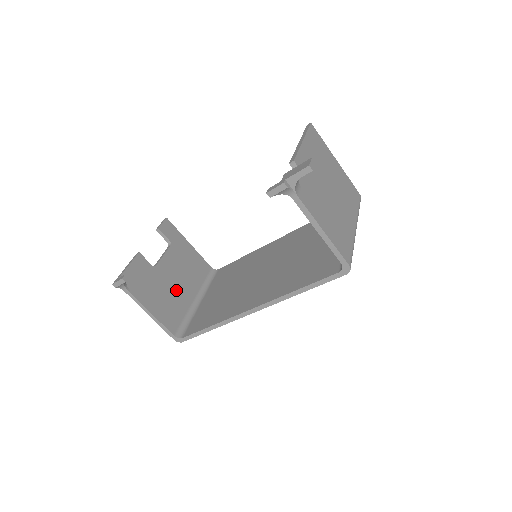
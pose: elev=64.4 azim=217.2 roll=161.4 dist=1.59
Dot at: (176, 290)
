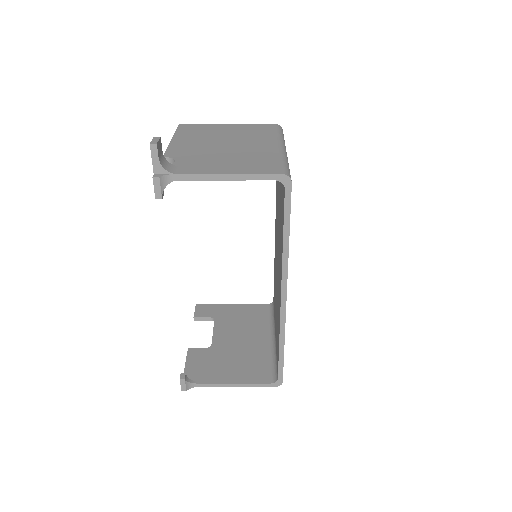
Dot at: (245, 347)
